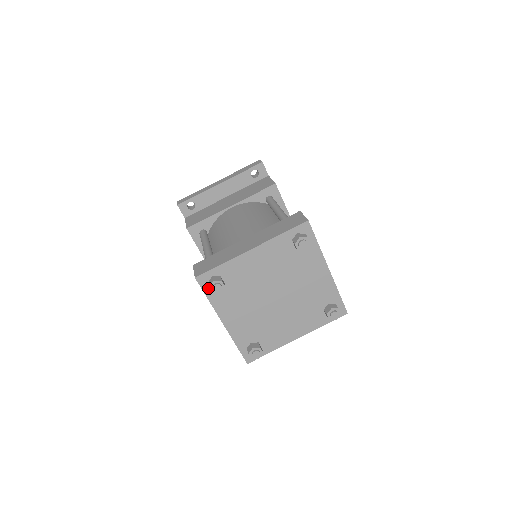
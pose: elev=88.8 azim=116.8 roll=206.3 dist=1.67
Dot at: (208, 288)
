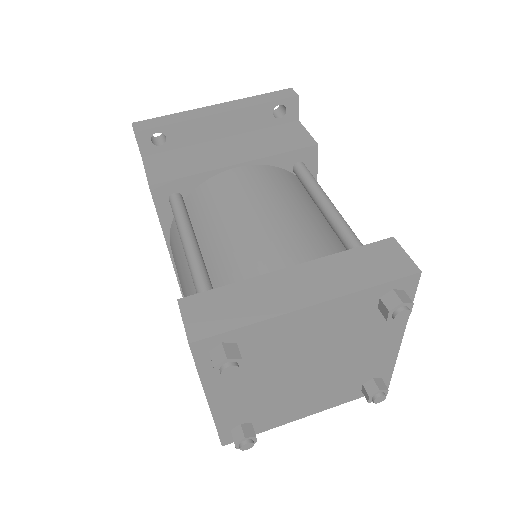
Dot at: (206, 359)
